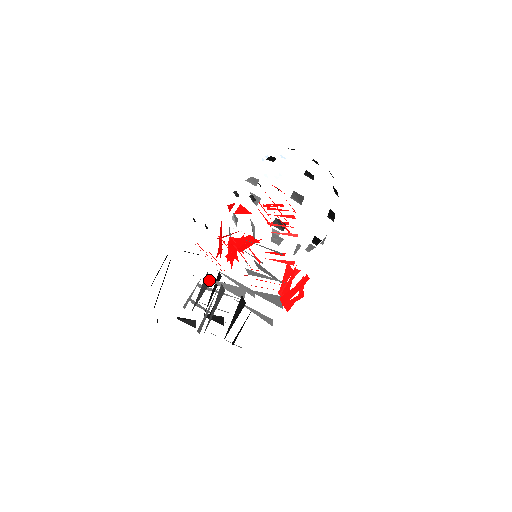
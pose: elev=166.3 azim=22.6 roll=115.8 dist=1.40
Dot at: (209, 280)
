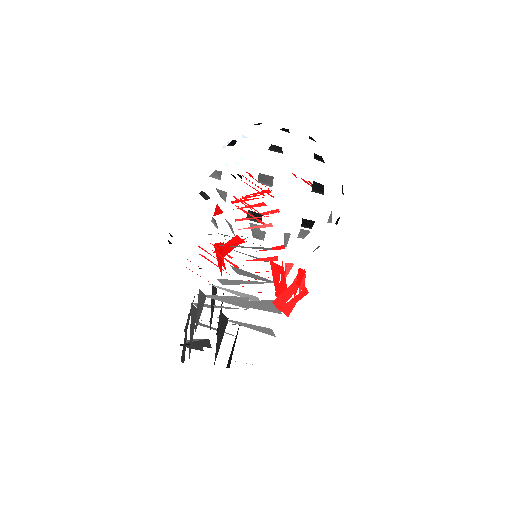
Dot at: (203, 296)
